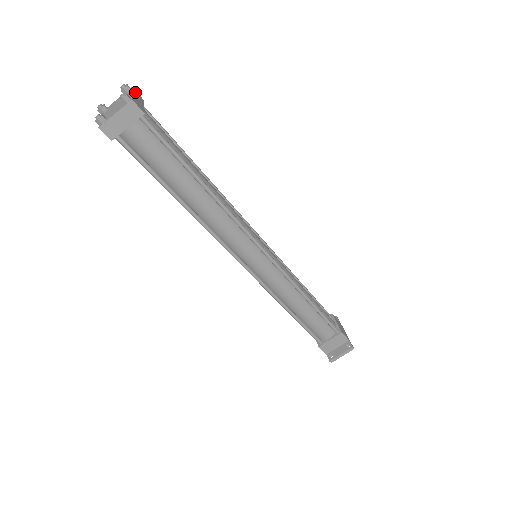
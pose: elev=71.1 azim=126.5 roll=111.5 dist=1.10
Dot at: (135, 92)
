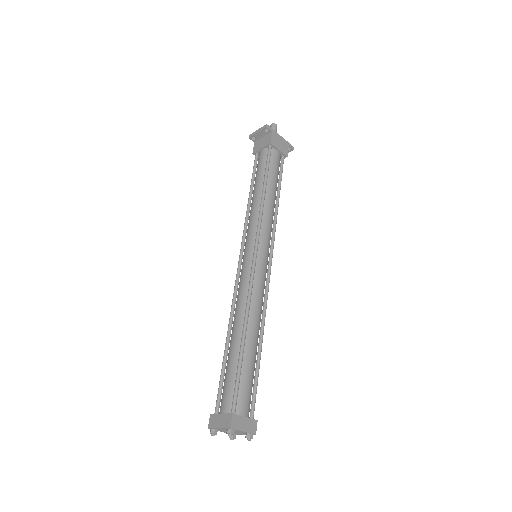
Dot at: (235, 426)
